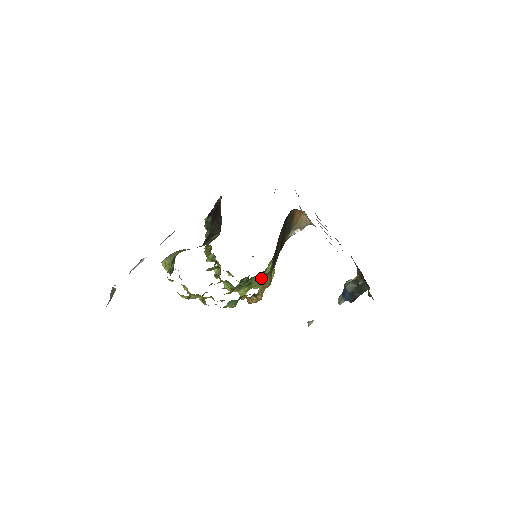
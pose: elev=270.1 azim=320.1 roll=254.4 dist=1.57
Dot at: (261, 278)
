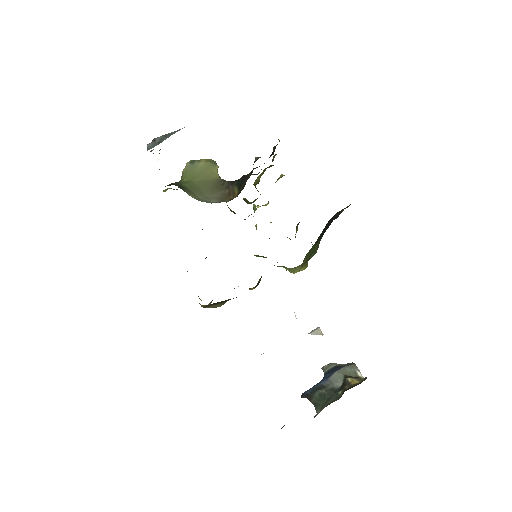
Dot at: (274, 265)
